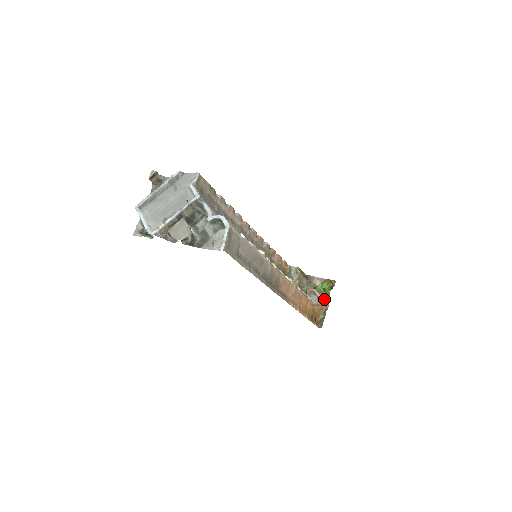
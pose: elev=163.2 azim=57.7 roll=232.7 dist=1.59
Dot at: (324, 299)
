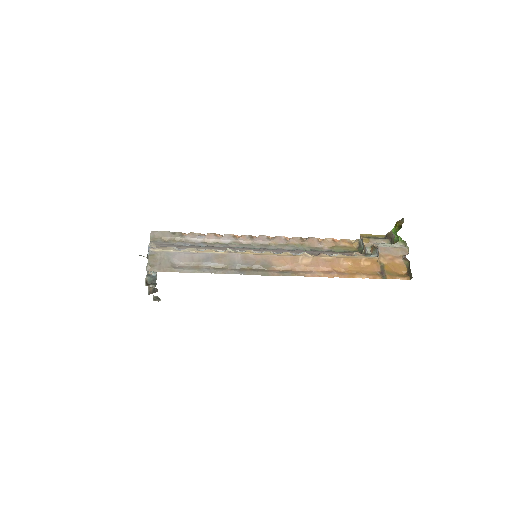
Dot at: (395, 245)
